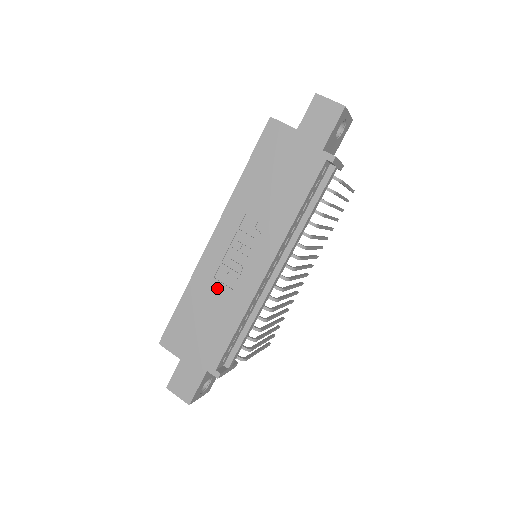
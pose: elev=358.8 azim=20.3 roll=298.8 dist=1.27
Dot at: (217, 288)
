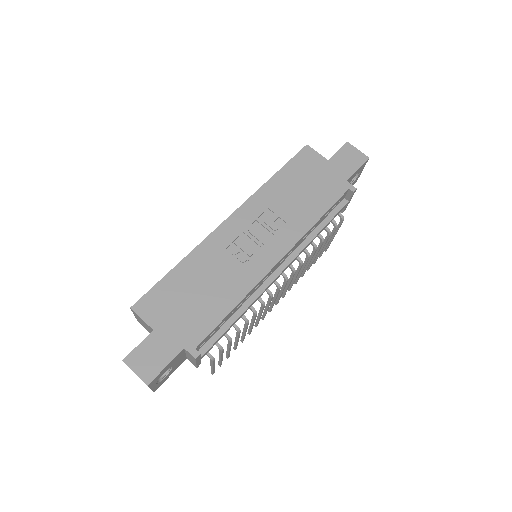
Dot at: (221, 265)
